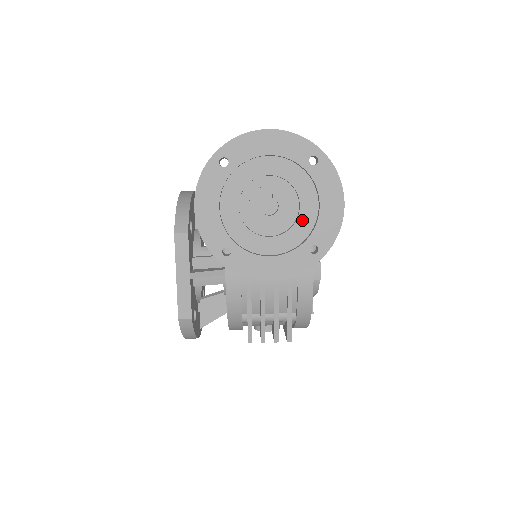
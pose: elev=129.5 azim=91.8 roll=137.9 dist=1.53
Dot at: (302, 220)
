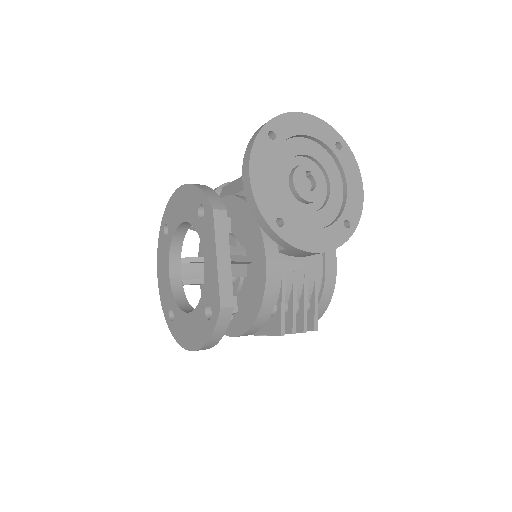
Dot at: (333, 198)
